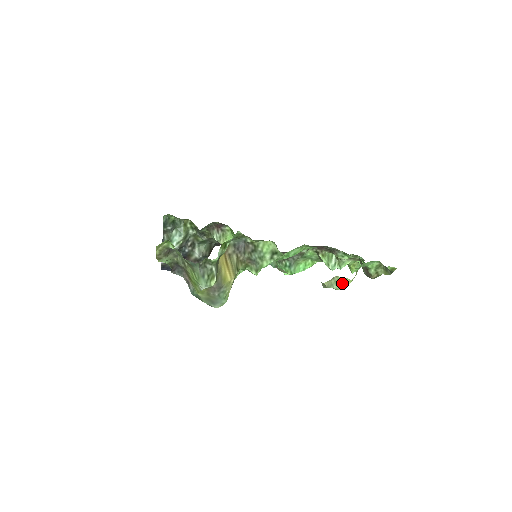
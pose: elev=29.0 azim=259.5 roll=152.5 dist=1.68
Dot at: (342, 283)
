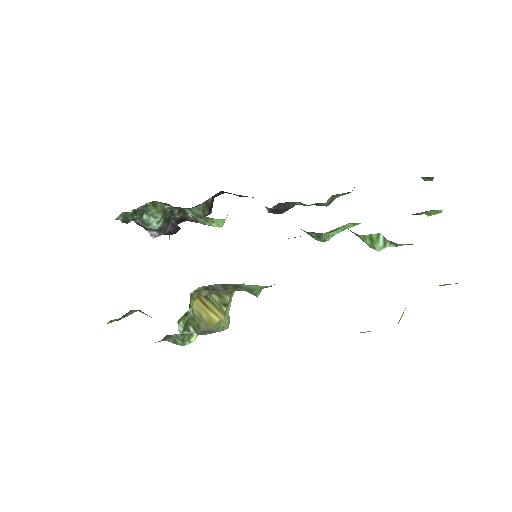
Dot at: occluded
